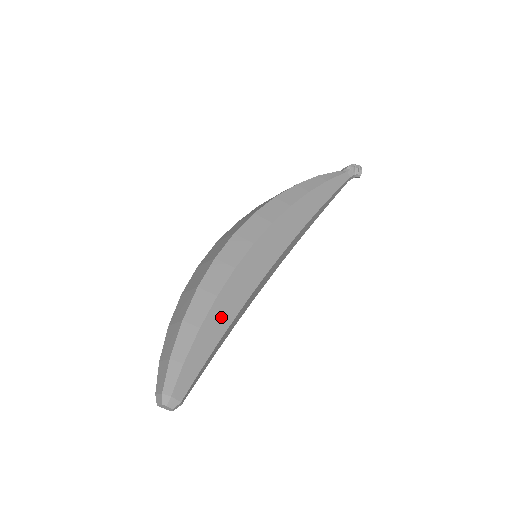
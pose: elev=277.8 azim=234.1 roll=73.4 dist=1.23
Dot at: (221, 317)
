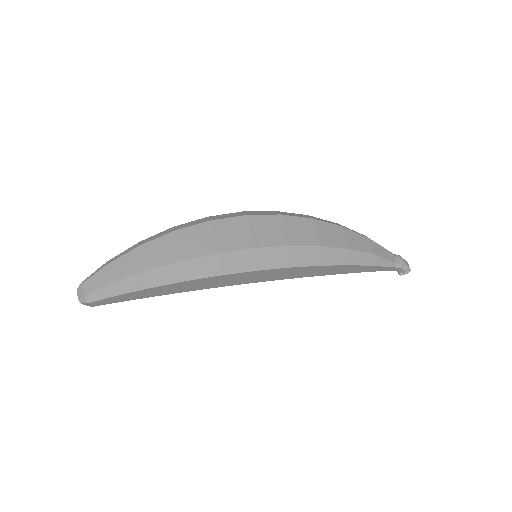
Dot at: (174, 289)
